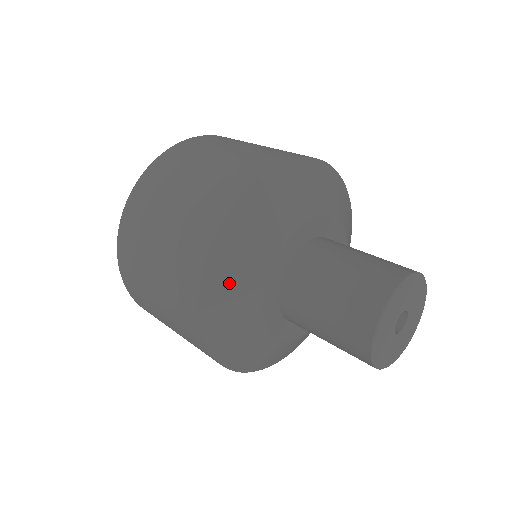
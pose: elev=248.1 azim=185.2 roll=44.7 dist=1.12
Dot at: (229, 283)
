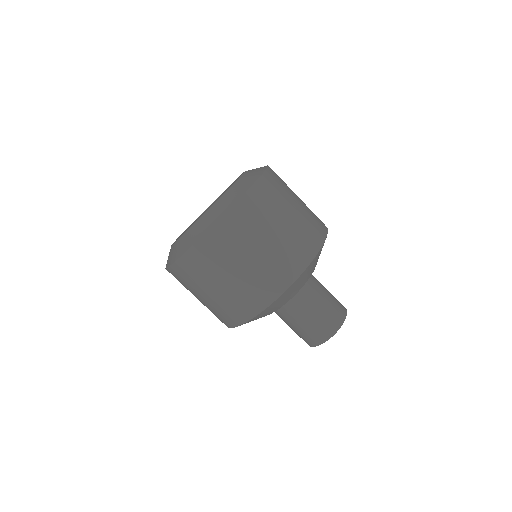
Dot at: (285, 297)
